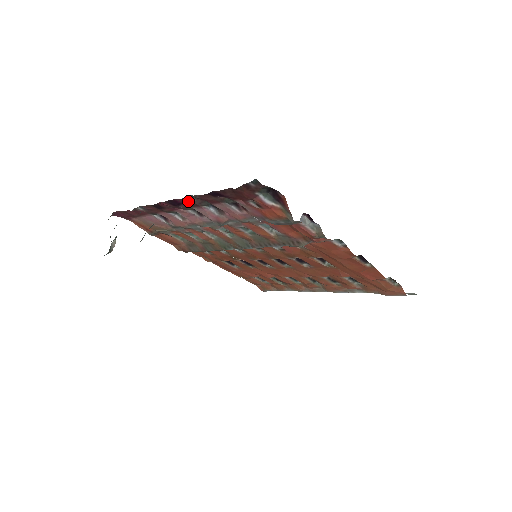
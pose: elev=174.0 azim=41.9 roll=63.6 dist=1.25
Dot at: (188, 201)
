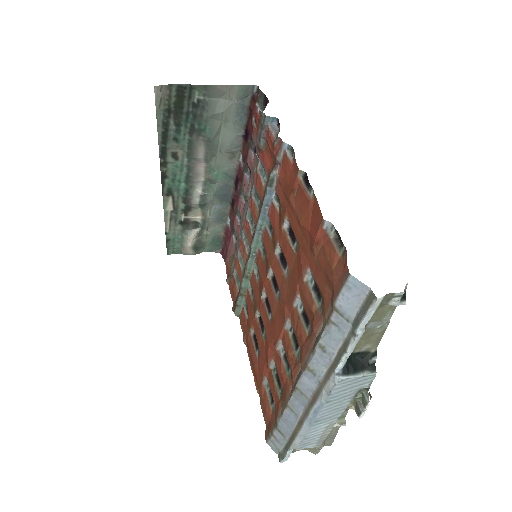
Dot at: (241, 171)
